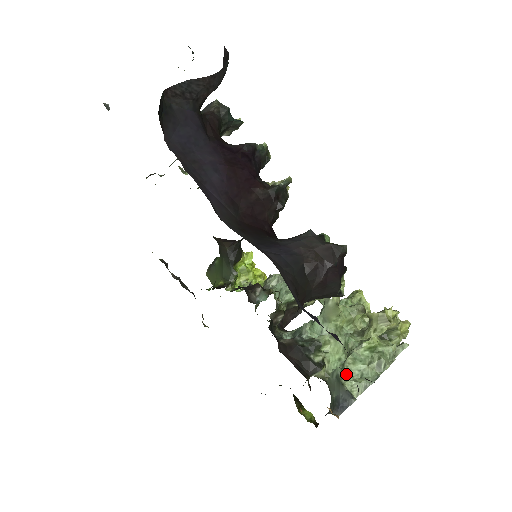
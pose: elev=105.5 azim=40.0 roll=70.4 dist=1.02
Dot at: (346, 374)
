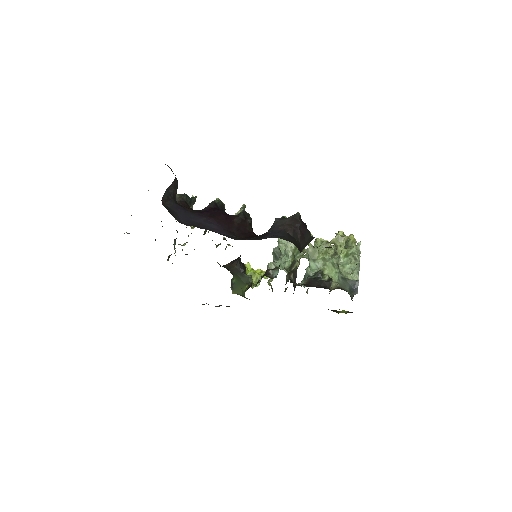
Dot at: (345, 274)
